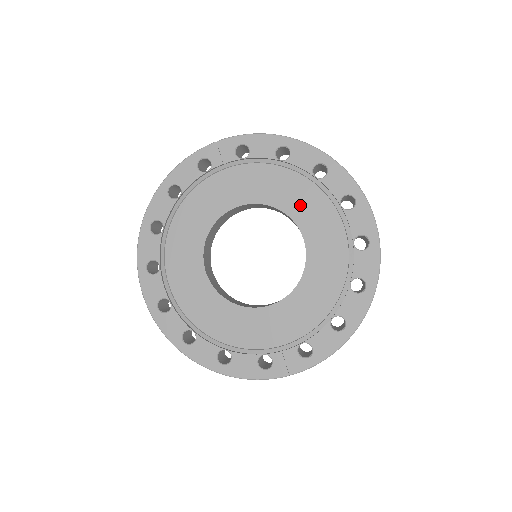
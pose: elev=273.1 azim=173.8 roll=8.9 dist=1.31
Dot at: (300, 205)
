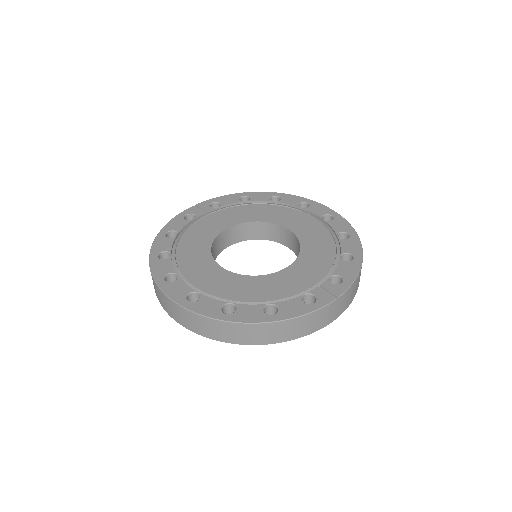
Dot at: (273, 216)
